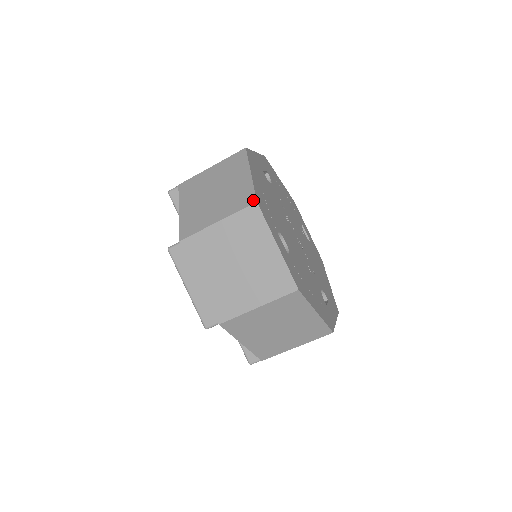
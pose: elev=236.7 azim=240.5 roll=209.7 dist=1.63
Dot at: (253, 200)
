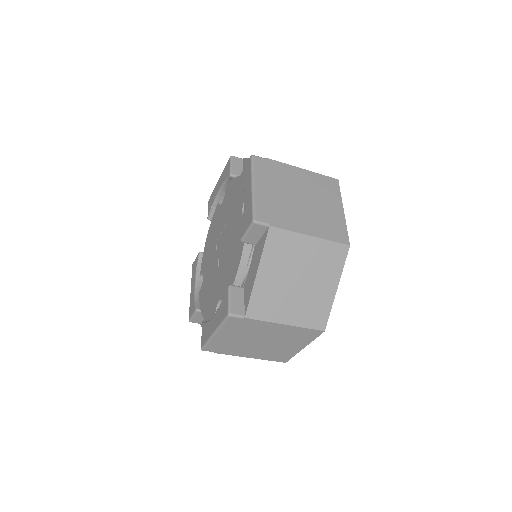
Dot at: (323, 327)
